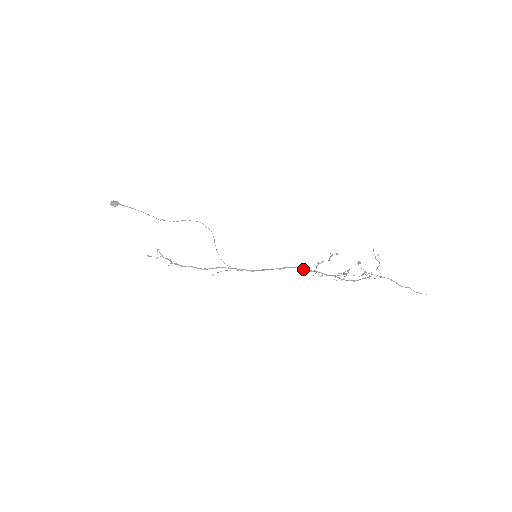
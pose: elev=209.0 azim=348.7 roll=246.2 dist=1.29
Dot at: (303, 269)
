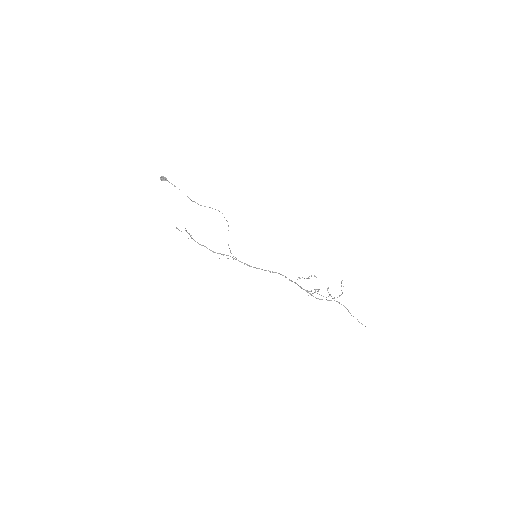
Dot at: occluded
